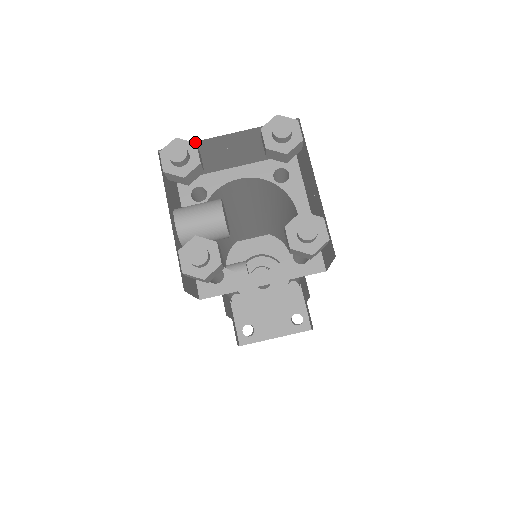
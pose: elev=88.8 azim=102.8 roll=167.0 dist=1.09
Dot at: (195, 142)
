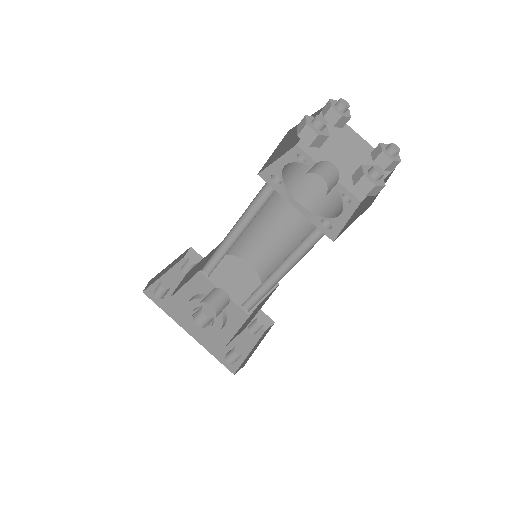
Dot at: occluded
